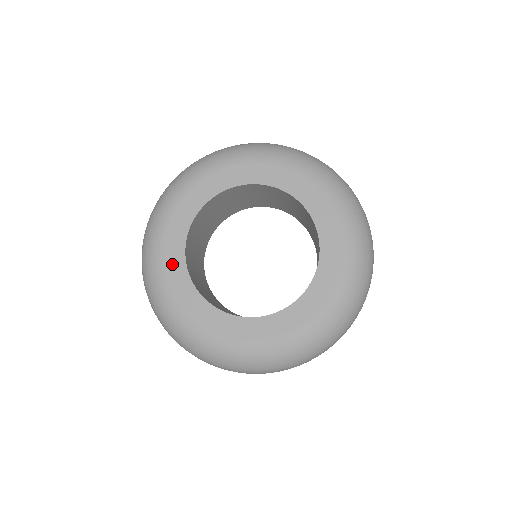
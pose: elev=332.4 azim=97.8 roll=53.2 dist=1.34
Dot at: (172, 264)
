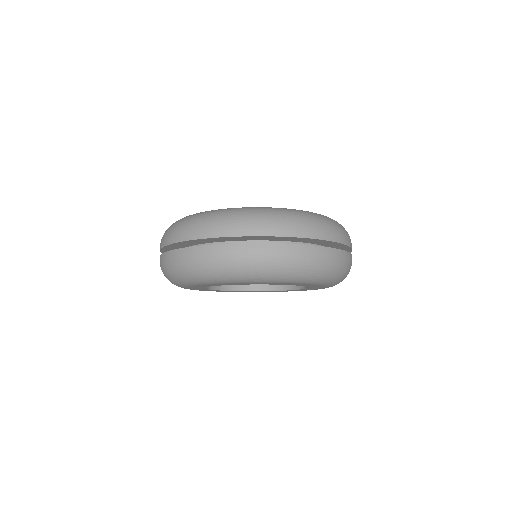
Dot at: occluded
